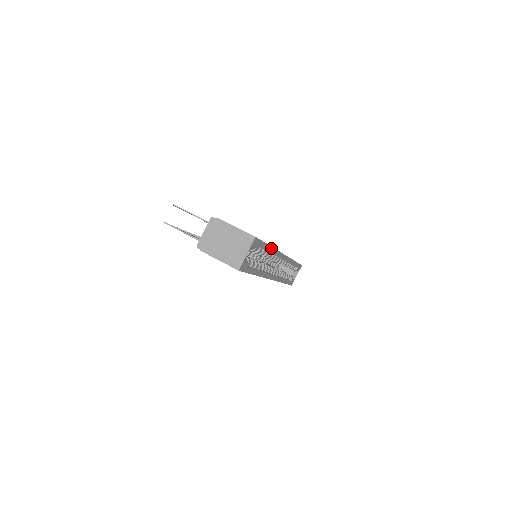
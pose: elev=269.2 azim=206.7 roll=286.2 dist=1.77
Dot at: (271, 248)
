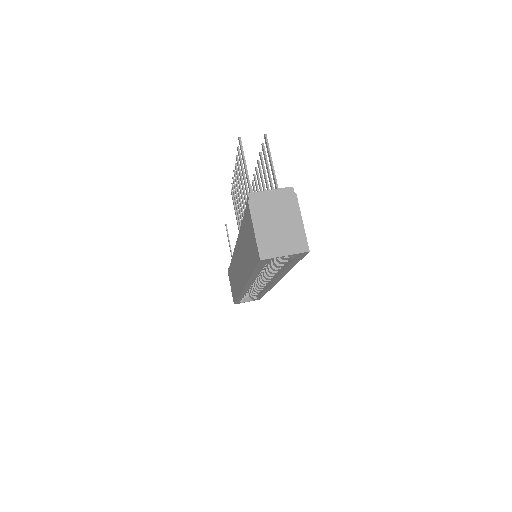
Dot at: (289, 270)
